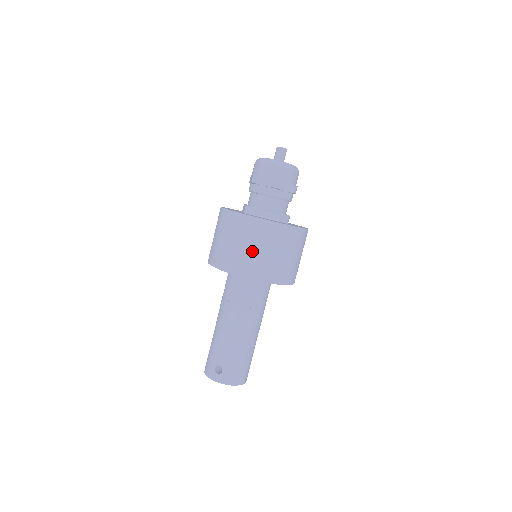
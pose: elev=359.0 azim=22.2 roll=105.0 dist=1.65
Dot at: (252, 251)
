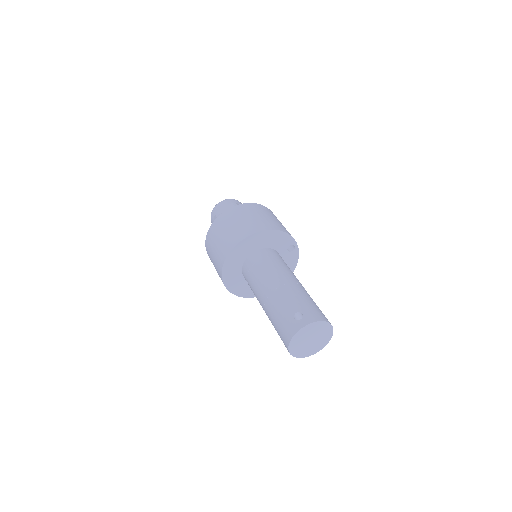
Dot at: (249, 219)
